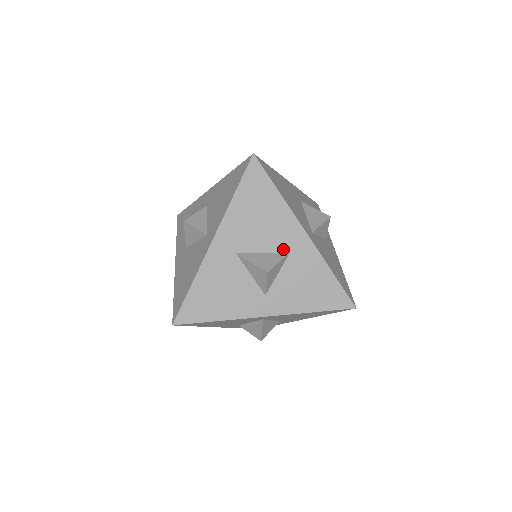
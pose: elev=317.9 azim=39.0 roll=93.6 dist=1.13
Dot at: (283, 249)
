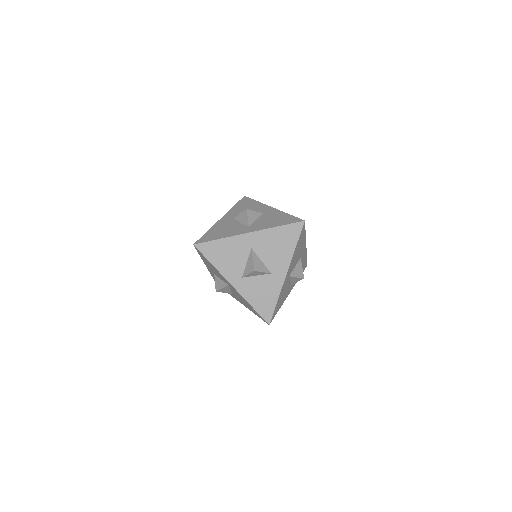
Dot at: occluded
